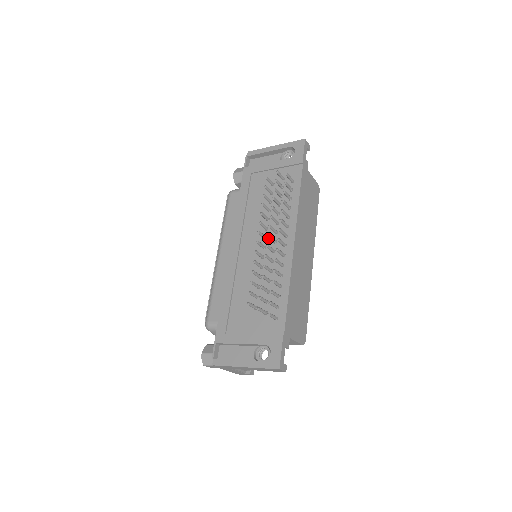
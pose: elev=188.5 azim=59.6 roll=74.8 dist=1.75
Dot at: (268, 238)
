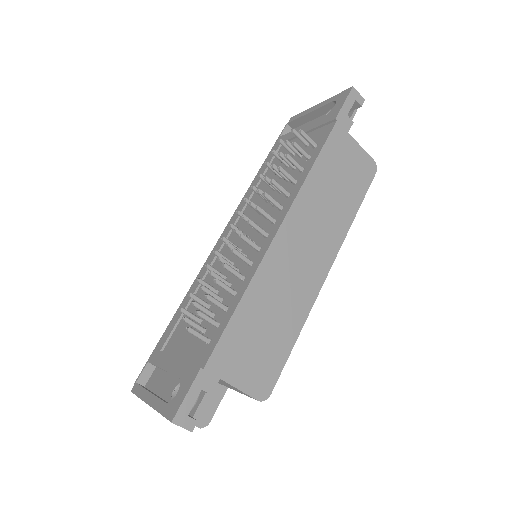
Dot at: occluded
